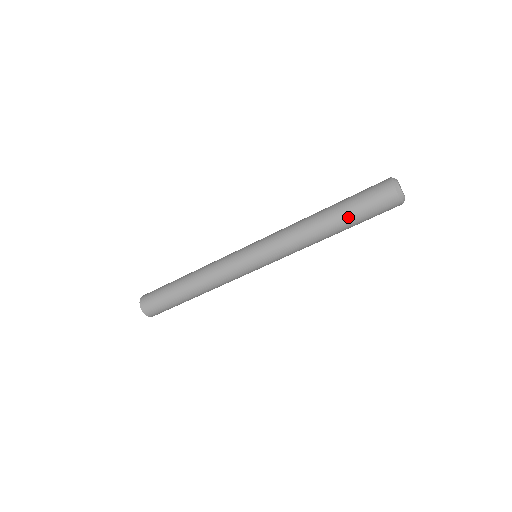
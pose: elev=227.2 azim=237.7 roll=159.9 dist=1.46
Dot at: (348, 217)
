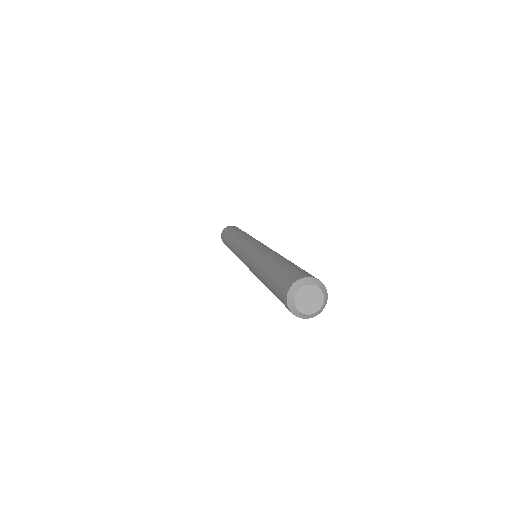
Dot at: occluded
